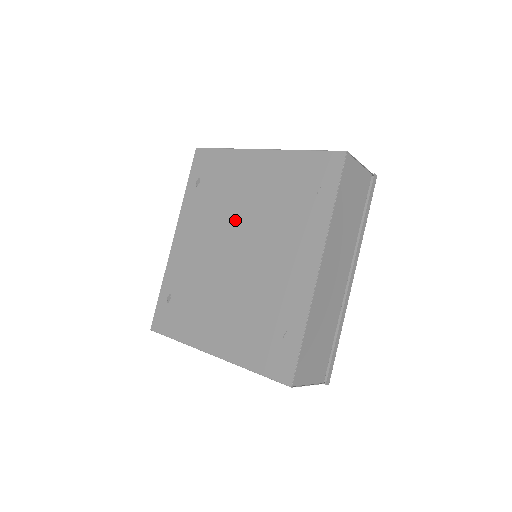
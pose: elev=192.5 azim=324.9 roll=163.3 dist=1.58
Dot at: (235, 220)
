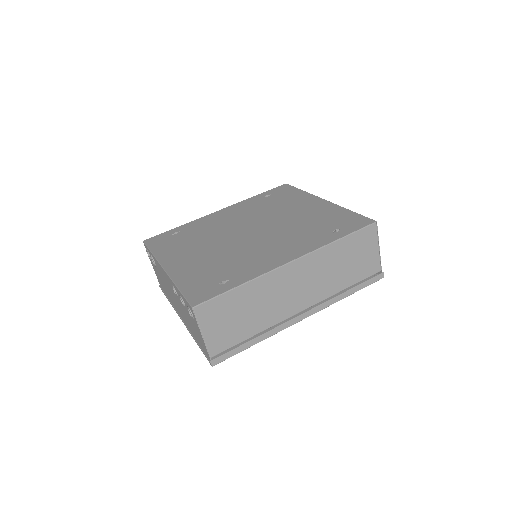
Dot at: (267, 219)
